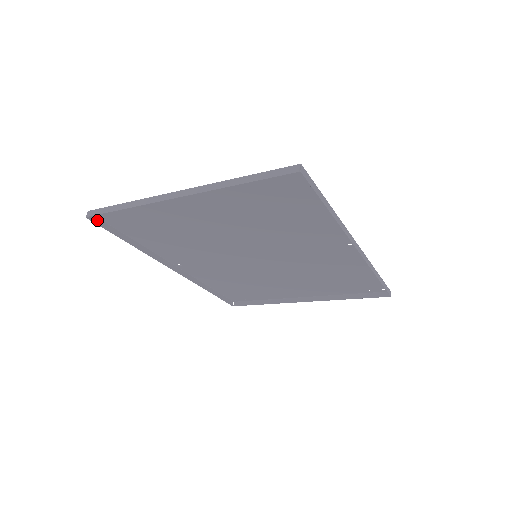
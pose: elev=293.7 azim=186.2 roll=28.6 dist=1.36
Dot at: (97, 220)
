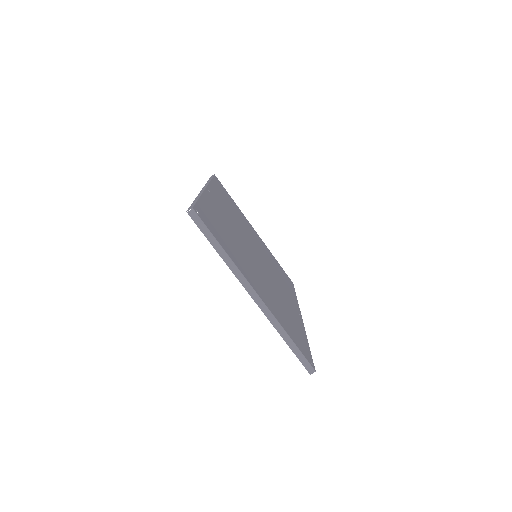
Dot at: occluded
